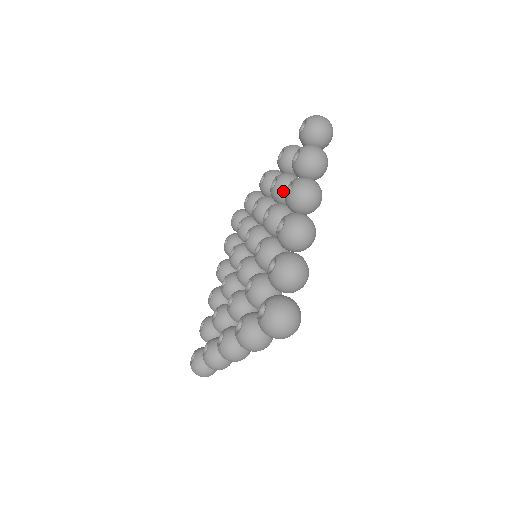
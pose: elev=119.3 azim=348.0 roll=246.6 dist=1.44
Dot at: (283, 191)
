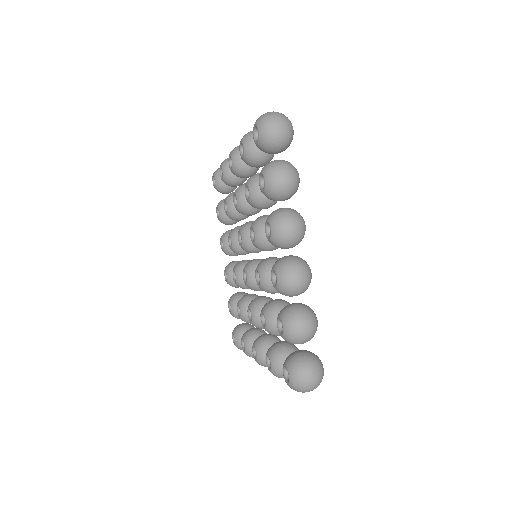
Dot at: (260, 203)
